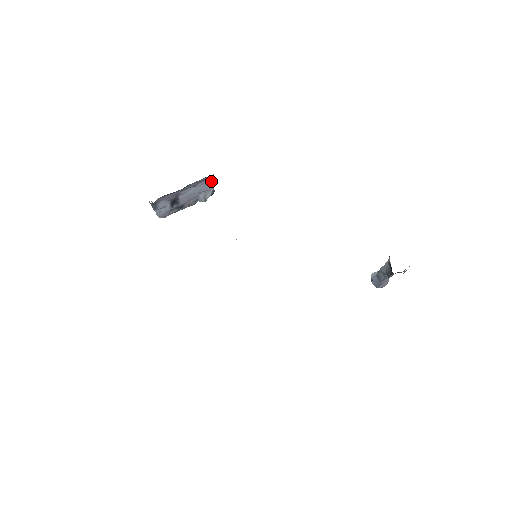
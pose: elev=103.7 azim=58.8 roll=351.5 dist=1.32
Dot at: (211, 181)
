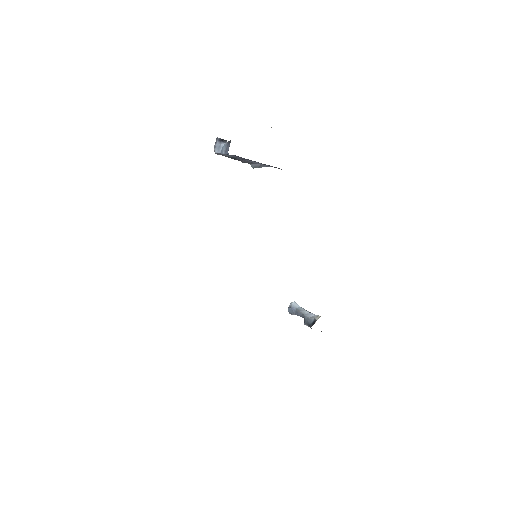
Dot at: occluded
